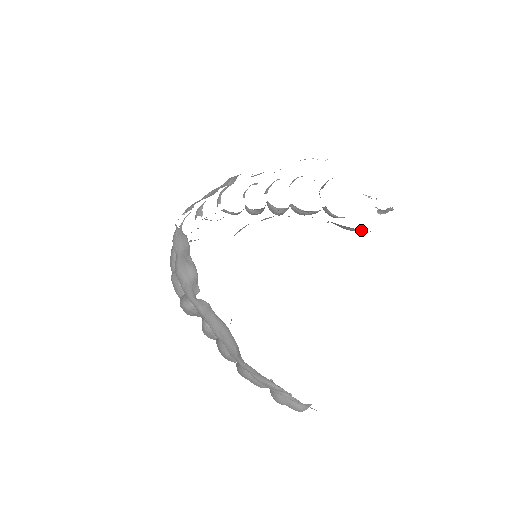
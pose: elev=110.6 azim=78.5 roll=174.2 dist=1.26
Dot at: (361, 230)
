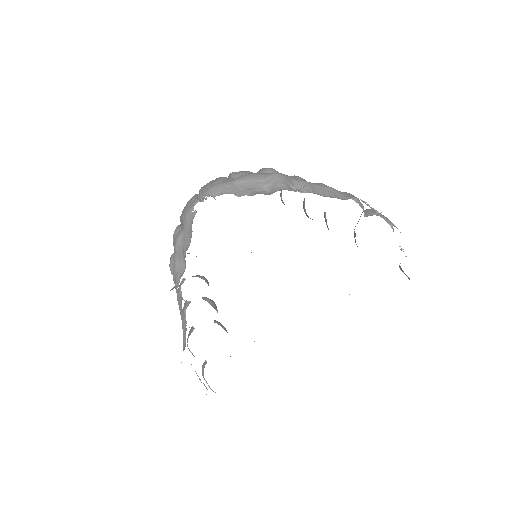
Dot at: occluded
